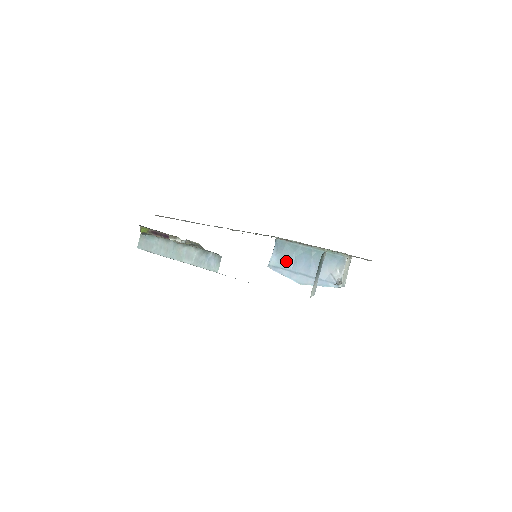
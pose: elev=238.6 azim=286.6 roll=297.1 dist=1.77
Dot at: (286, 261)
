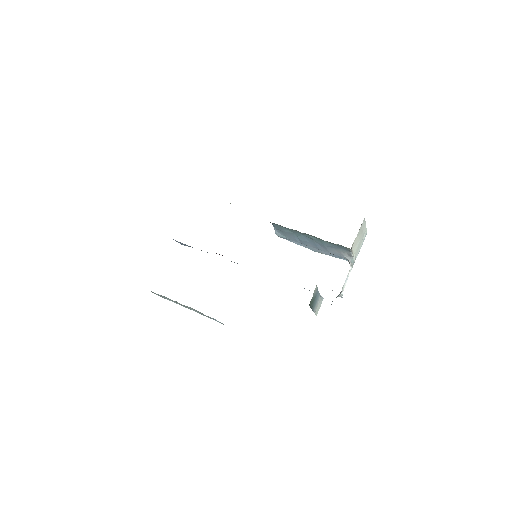
Dot at: (290, 237)
